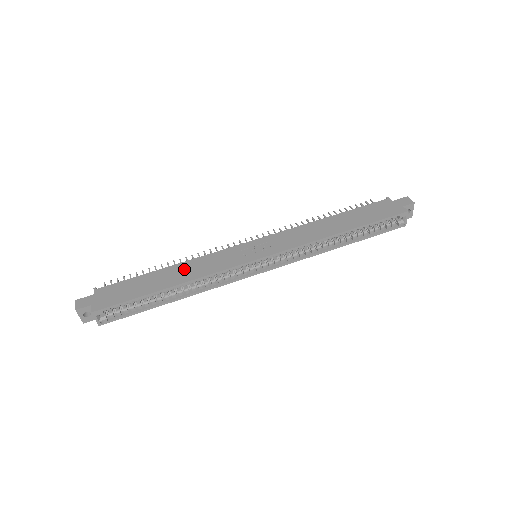
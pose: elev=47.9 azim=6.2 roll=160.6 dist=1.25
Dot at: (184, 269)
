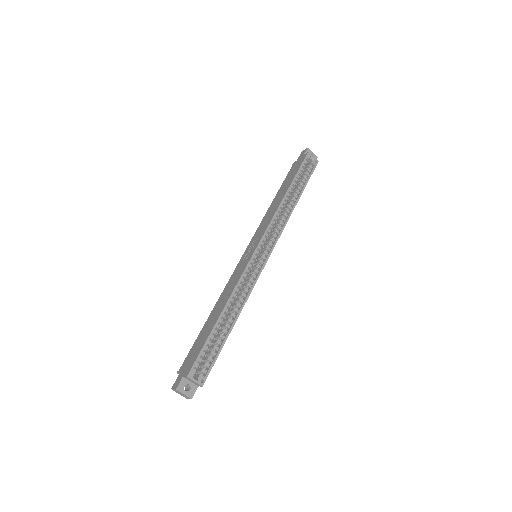
Dot at: (220, 302)
